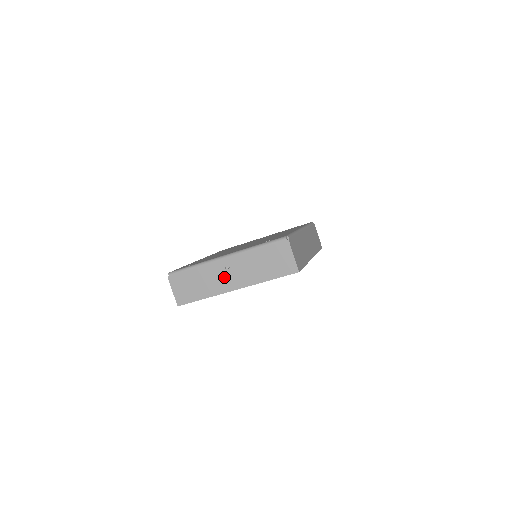
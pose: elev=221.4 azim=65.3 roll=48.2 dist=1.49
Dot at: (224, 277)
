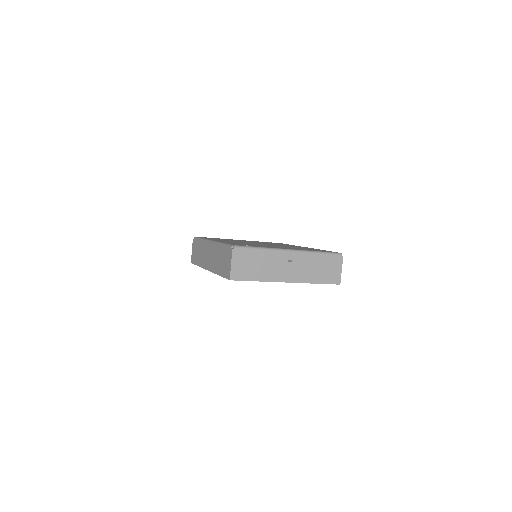
Dot at: (284, 268)
